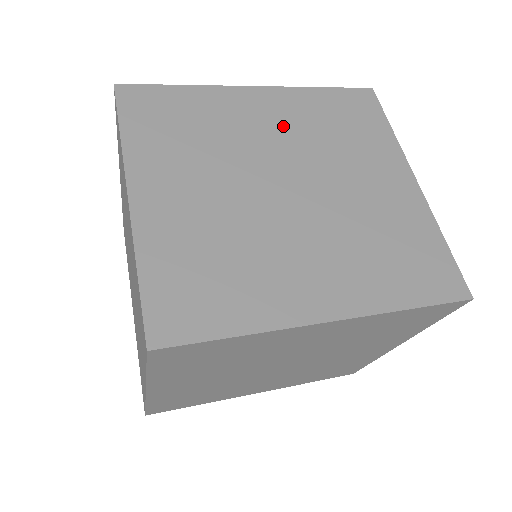
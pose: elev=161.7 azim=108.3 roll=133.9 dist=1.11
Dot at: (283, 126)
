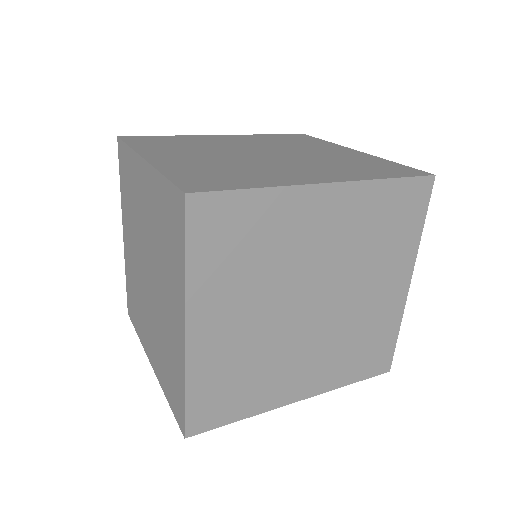
Dot at: (335, 237)
